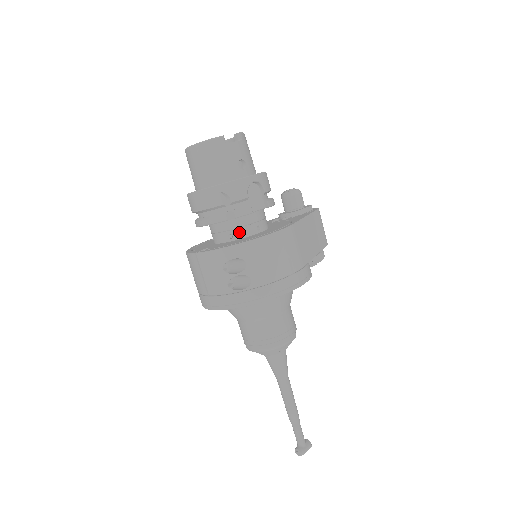
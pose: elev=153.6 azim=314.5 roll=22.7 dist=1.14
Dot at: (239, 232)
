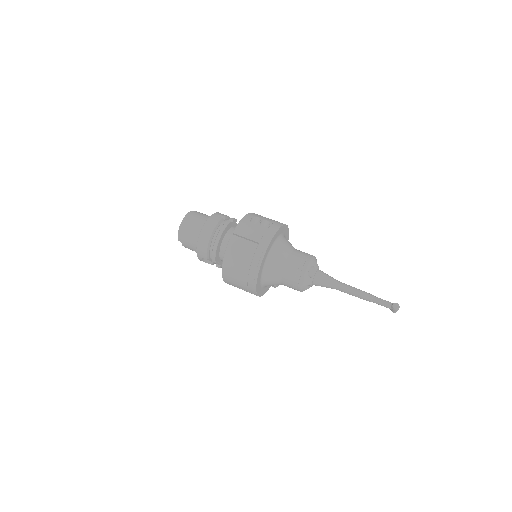
Dot at: occluded
